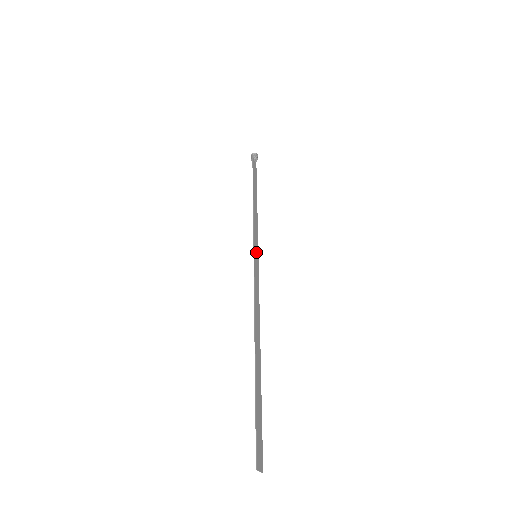
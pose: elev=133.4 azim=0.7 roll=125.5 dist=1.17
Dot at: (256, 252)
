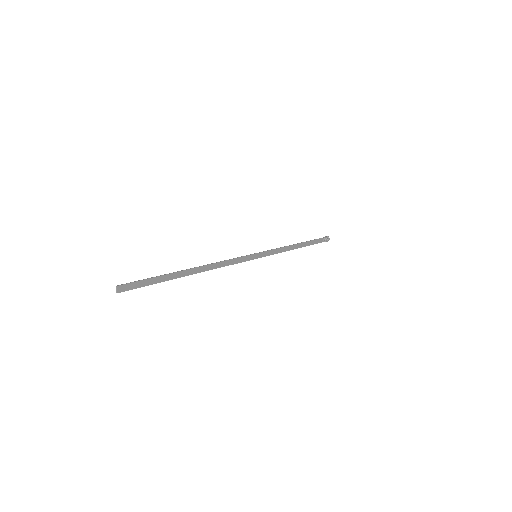
Dot at: (259, 255)
